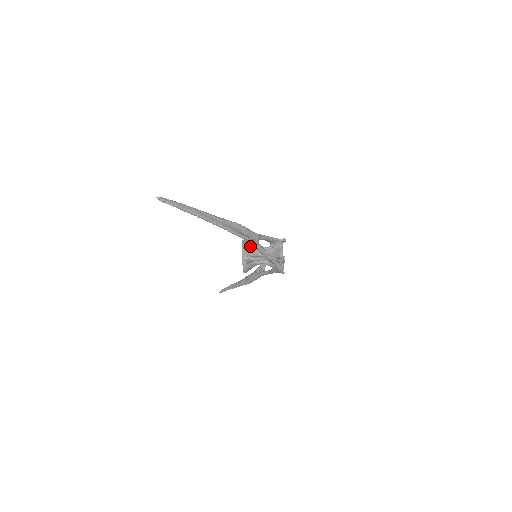
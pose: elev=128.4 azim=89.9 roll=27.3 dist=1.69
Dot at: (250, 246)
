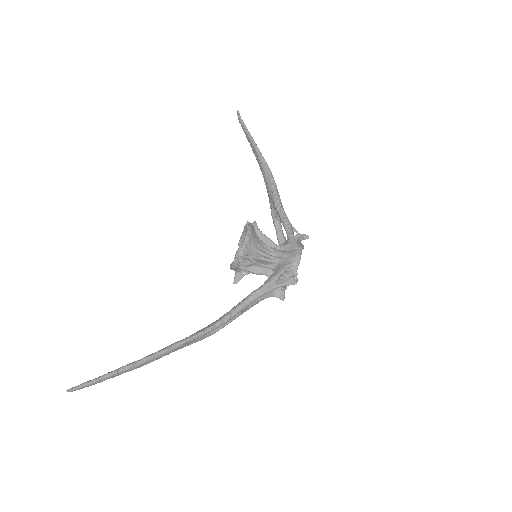
Dot at: (247, 261)
